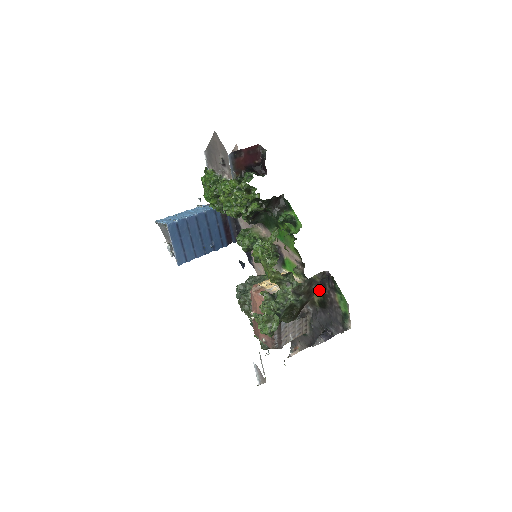
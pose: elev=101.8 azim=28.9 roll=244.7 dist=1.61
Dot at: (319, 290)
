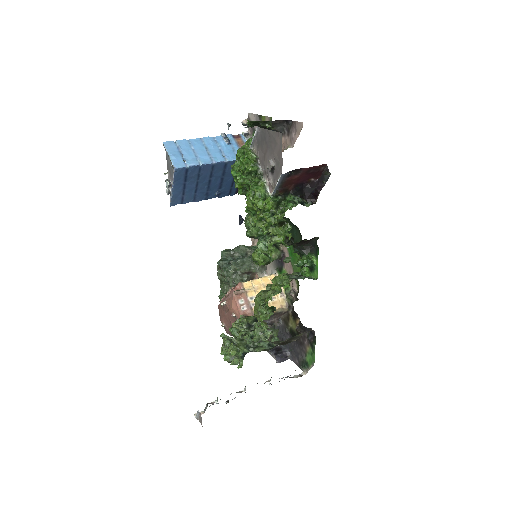
Dot at: (297, 329)
